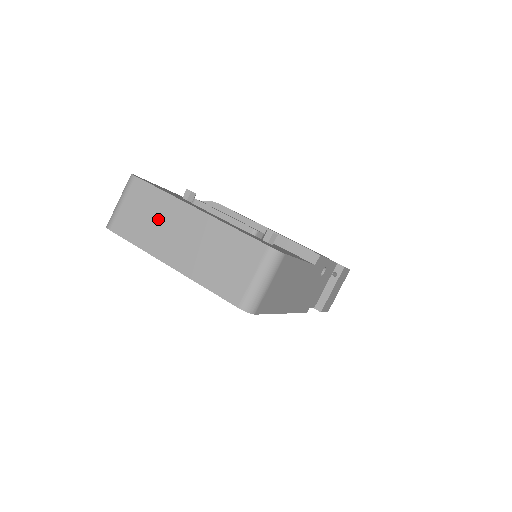
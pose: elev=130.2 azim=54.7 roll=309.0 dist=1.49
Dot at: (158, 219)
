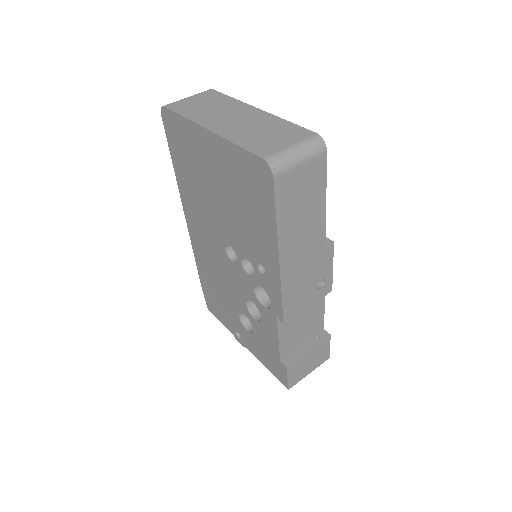
Dot at: (217, 108)
